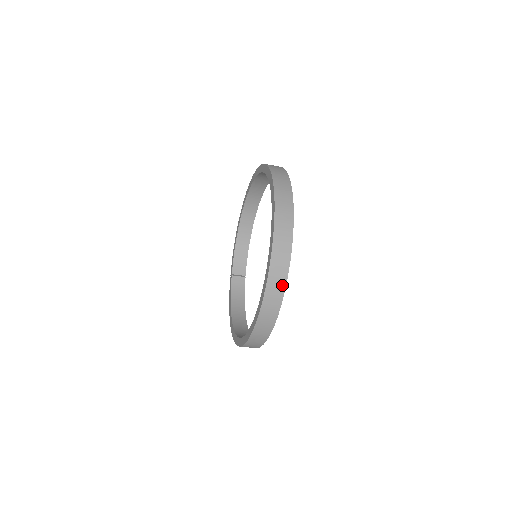
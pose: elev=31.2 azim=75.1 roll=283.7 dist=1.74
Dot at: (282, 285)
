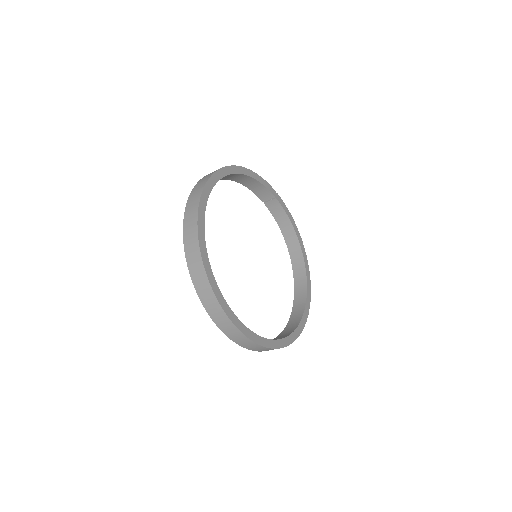
Dot at: occluded
